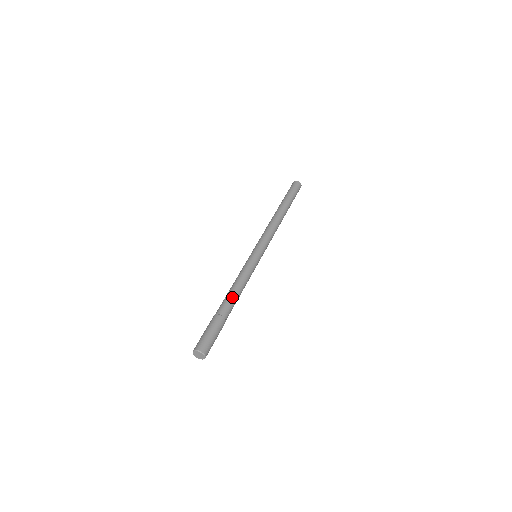
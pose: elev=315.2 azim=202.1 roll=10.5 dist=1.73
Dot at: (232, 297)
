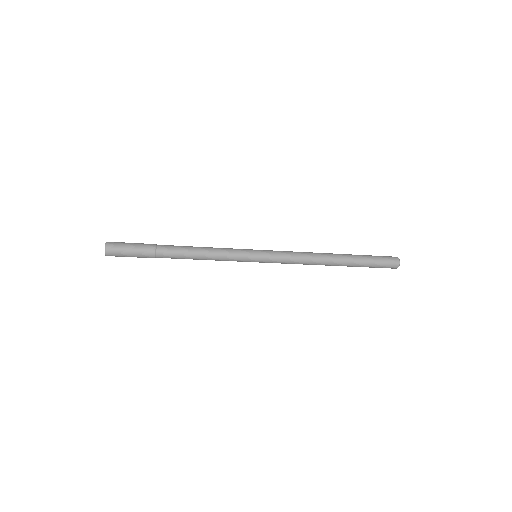
Dot at: (184, 248)
